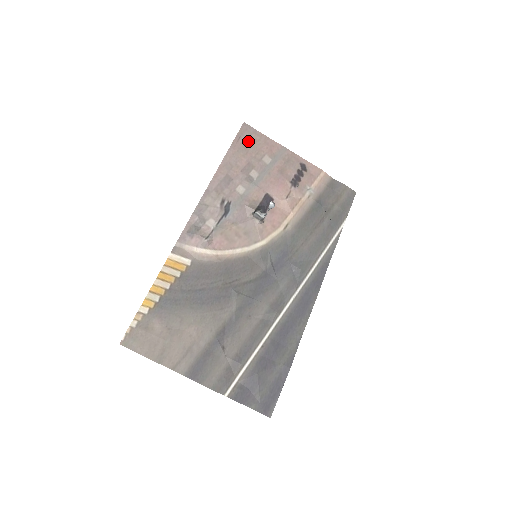
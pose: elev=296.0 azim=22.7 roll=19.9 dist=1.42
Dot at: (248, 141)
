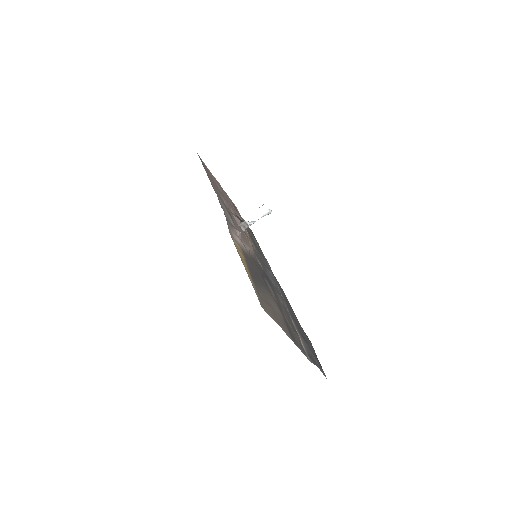
Dot at: (206, 168)
